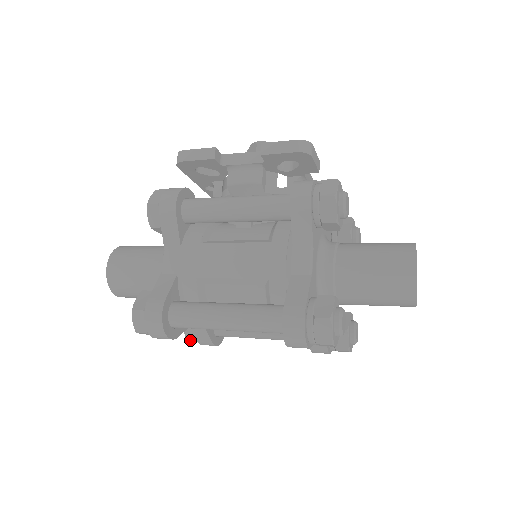
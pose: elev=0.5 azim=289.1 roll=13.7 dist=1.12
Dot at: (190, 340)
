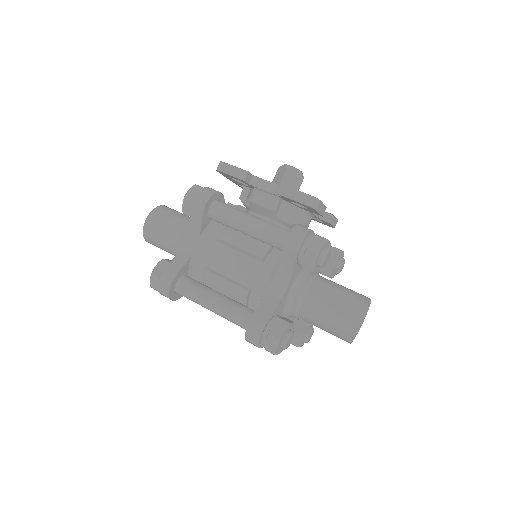
Dot at: occluded
